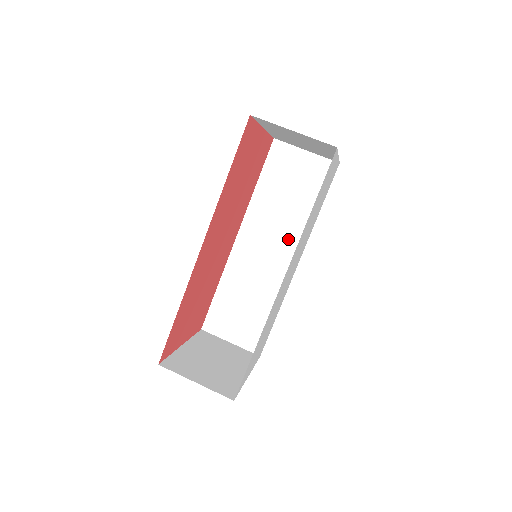
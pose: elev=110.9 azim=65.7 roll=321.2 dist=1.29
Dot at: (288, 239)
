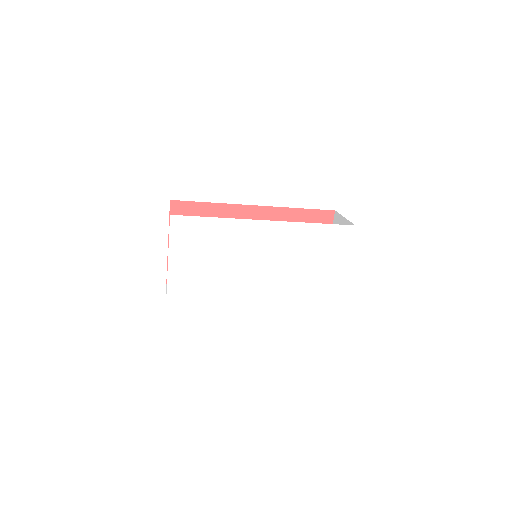
Dot at: occluded
